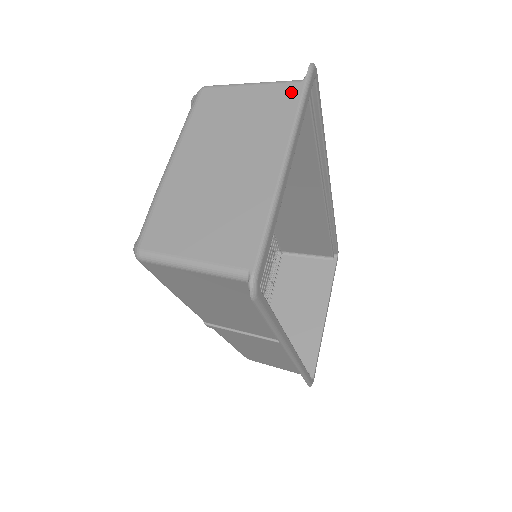
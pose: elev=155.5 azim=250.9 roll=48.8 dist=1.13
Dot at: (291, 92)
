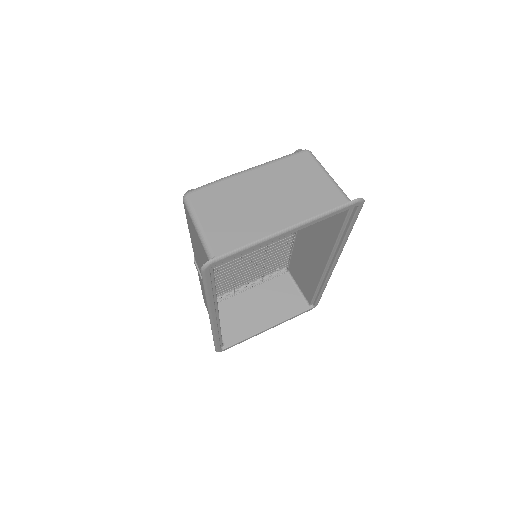
Dot at: (337, 200)
